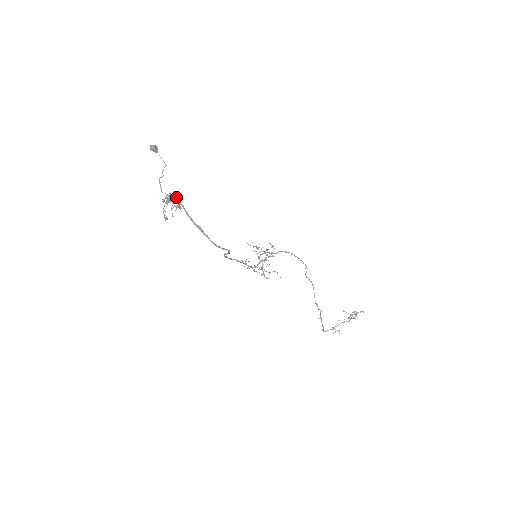
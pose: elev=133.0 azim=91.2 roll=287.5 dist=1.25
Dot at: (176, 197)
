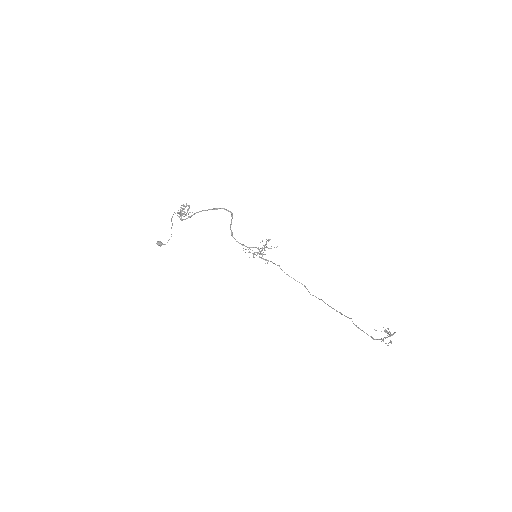
Dot at: occluded
